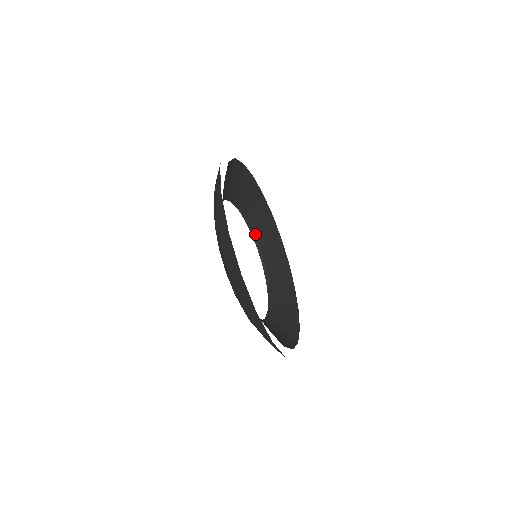
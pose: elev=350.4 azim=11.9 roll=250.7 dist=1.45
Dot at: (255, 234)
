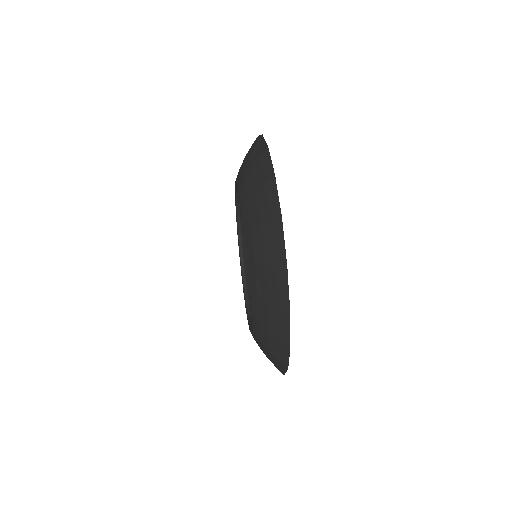
Dot at: (239, 203)
